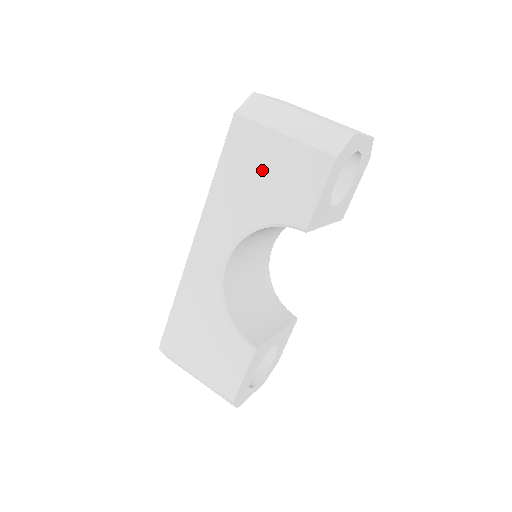
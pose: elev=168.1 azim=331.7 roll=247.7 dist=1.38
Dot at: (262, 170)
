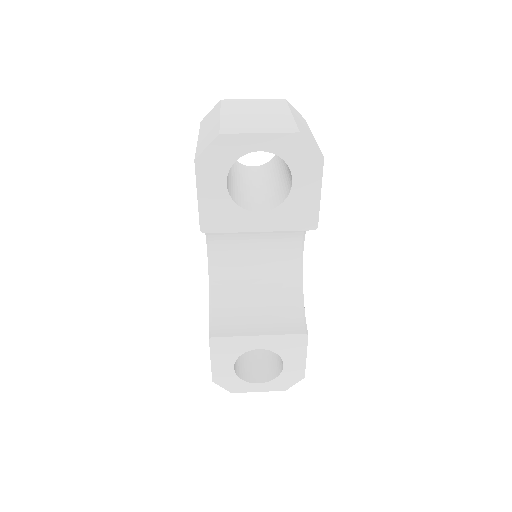
Dot at: occluded
